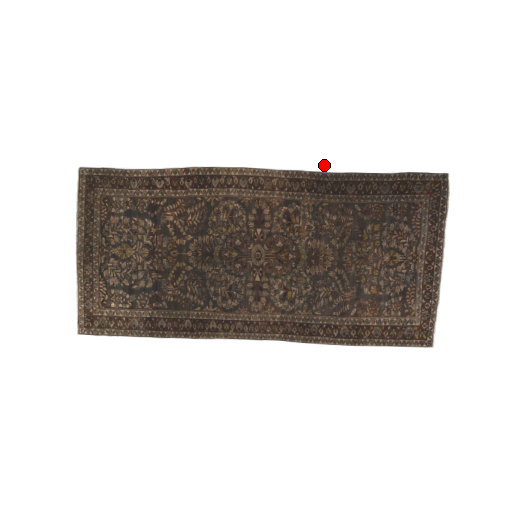
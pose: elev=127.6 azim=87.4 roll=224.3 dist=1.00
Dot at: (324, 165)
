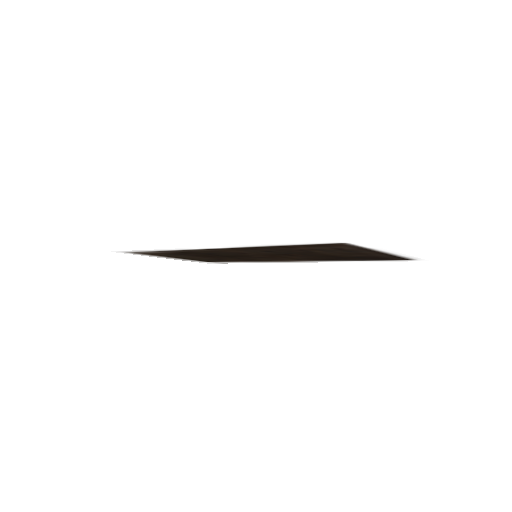
Dot at: occluded
